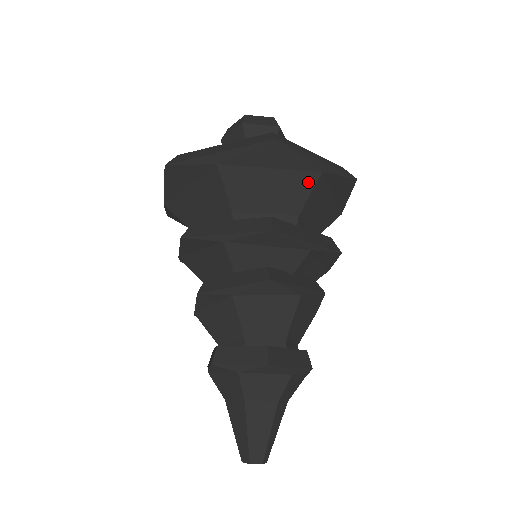
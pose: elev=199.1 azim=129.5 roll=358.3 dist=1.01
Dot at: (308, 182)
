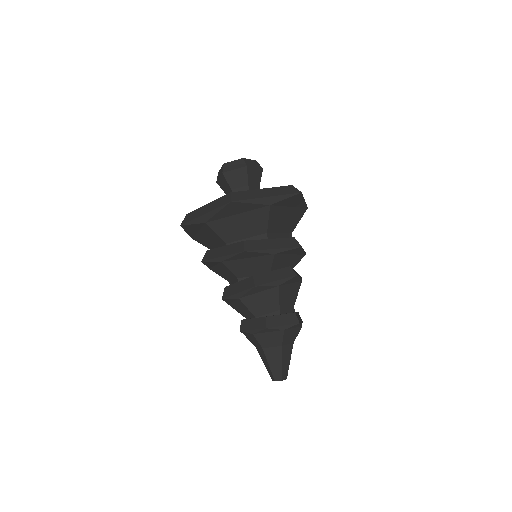
Dot at: (301, 214)
